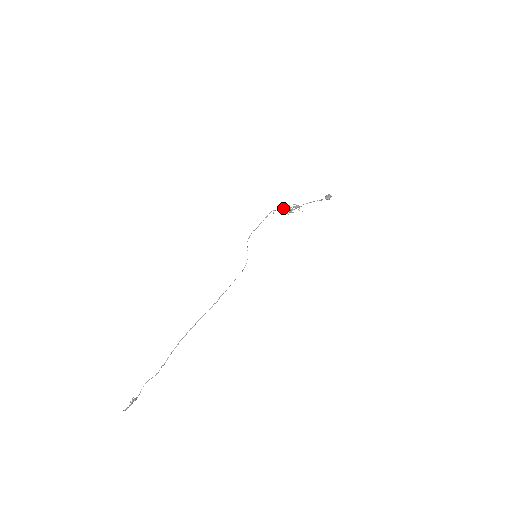
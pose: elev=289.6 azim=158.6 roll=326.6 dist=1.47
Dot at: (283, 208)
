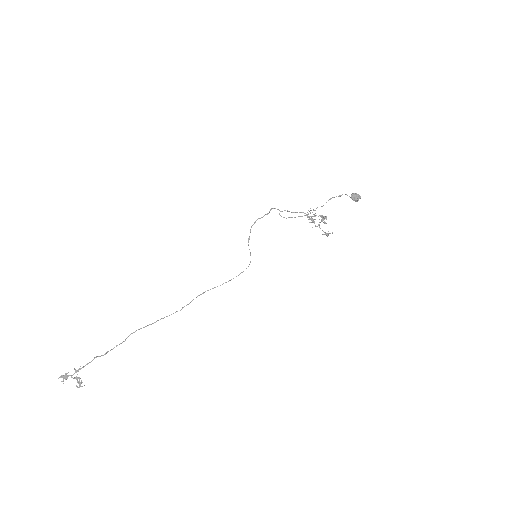
Dot at: (294, 212)
